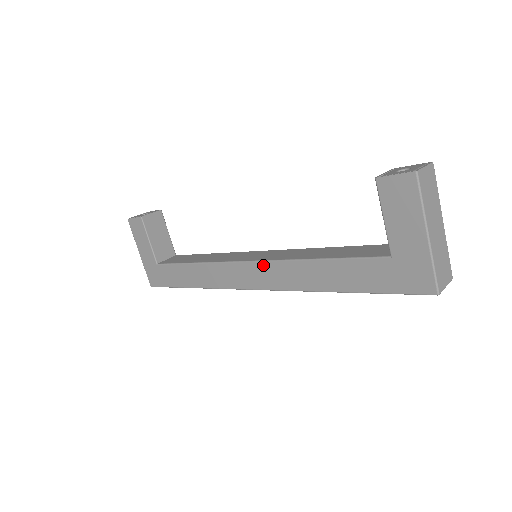
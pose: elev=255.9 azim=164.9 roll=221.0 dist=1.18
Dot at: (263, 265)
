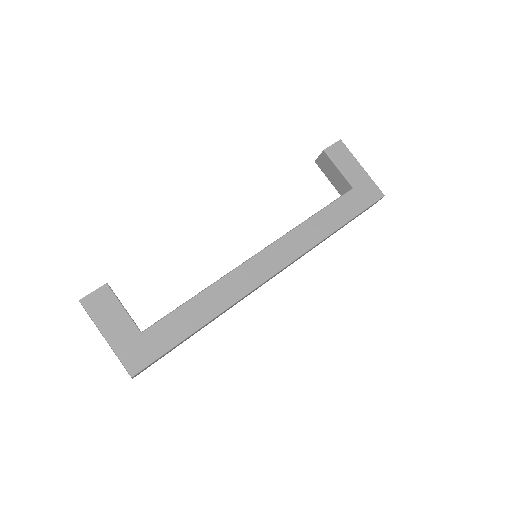
Dot at: (276, 245)
